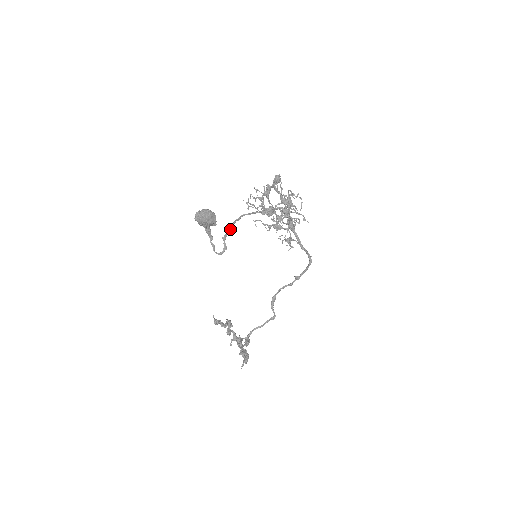
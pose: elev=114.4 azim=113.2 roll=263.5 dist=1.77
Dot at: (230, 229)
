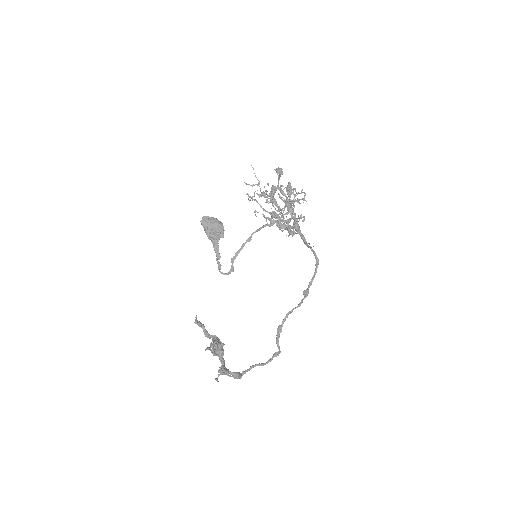
Dot at: (240, 250)
